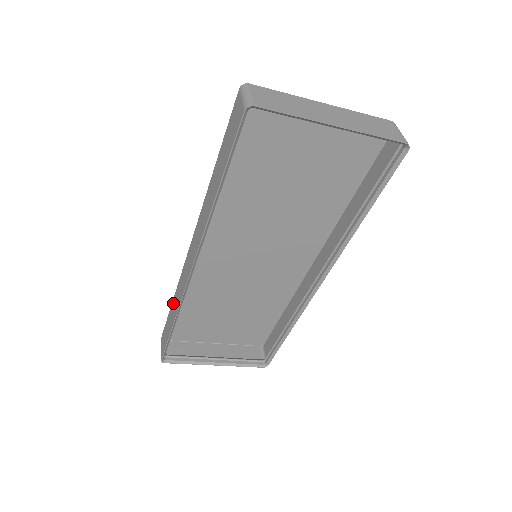
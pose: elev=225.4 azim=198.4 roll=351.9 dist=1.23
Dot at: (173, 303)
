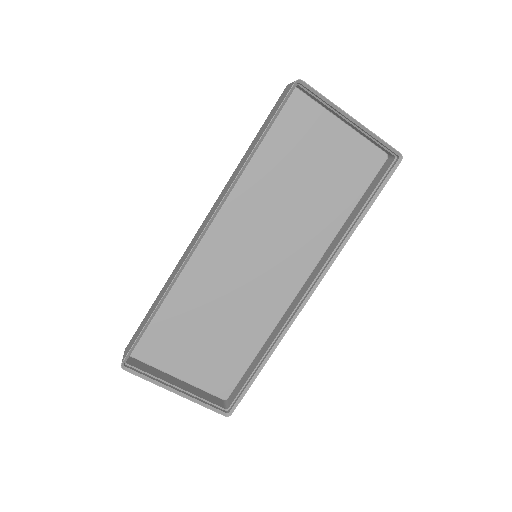
Dot at: (160, 293)
